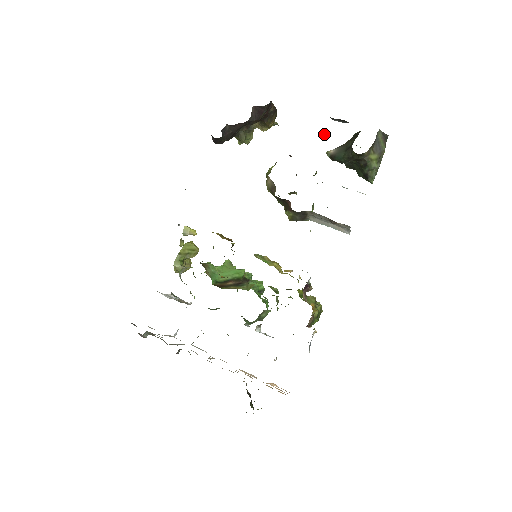
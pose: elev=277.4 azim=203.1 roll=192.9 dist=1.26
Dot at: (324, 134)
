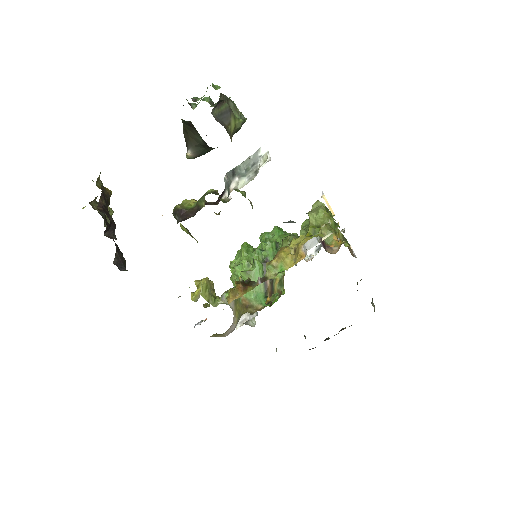
Dot at: occluded
